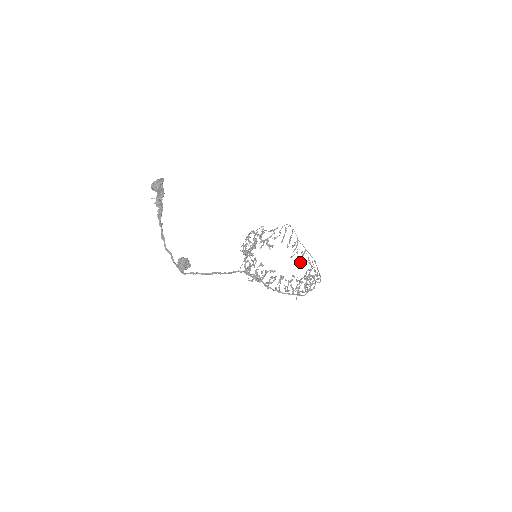
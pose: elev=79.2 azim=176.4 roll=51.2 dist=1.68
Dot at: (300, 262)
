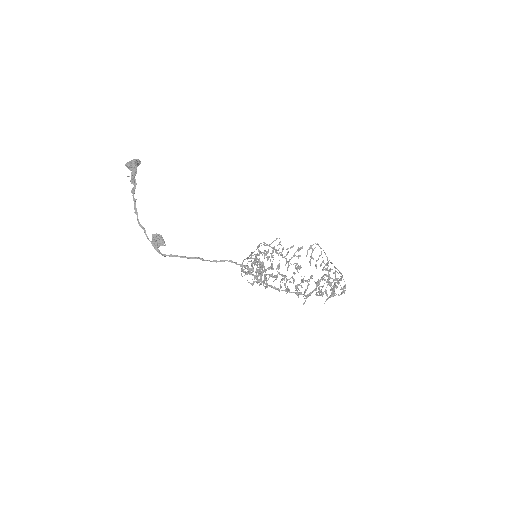
Dot at: (329, 281)
